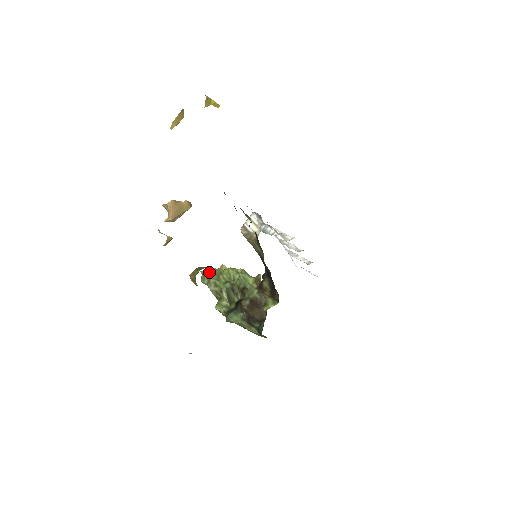
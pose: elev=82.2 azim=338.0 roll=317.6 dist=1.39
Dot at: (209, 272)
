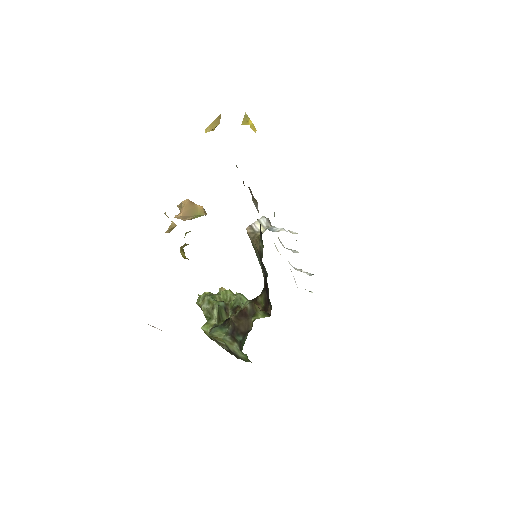
Dot at: (206, 292)
